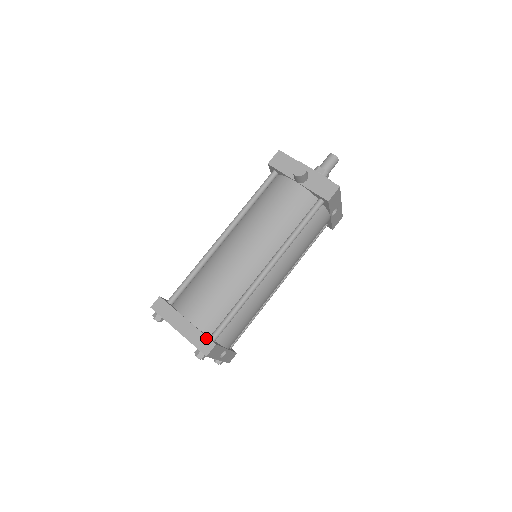
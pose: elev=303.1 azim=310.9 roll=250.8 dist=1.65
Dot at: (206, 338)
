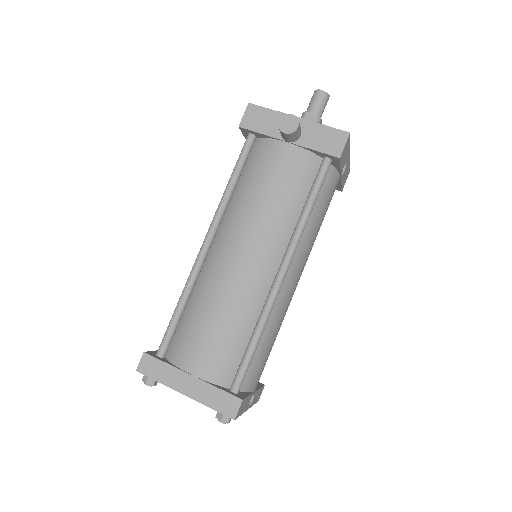
Dot at: (226, 394)
